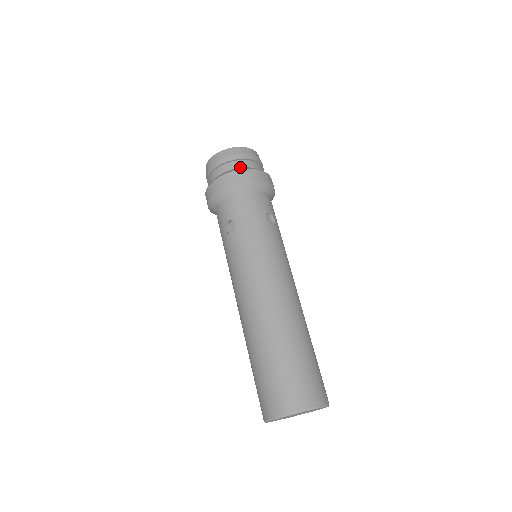
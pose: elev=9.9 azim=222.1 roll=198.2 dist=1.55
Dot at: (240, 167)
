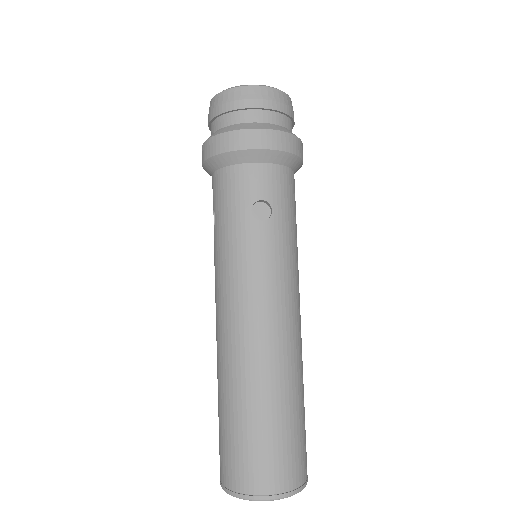
Dot at: (230, 124)
